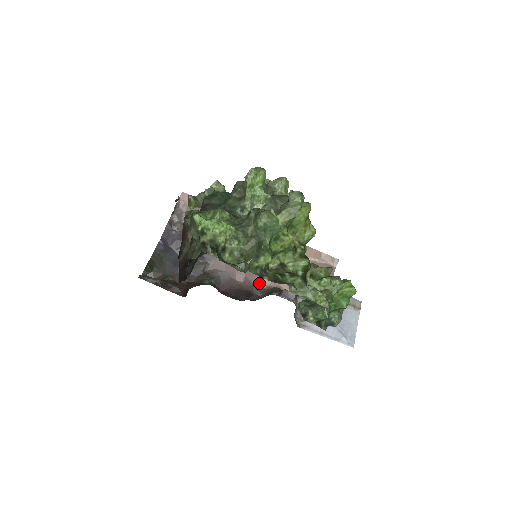
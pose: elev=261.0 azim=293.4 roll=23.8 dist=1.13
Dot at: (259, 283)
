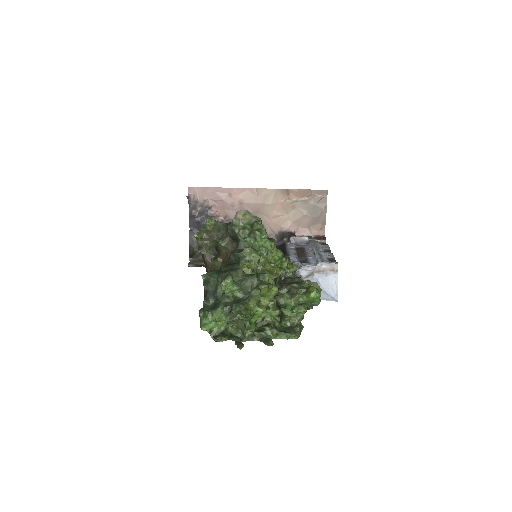
Dot at: (272, 232)
